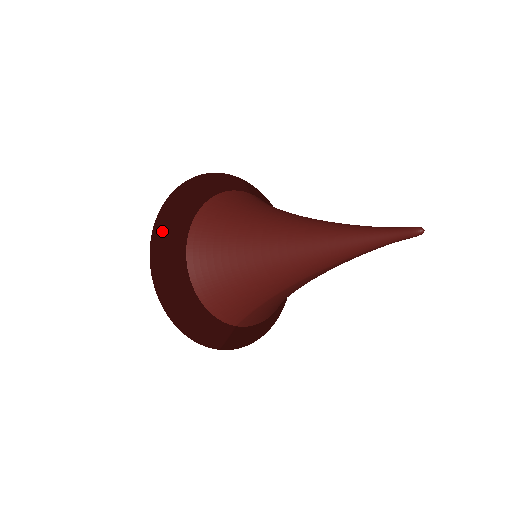
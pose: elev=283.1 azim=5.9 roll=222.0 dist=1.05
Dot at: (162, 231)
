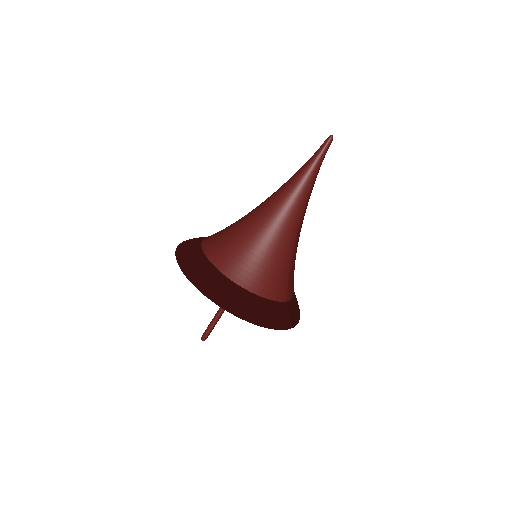
Dot at: (197, 277)
